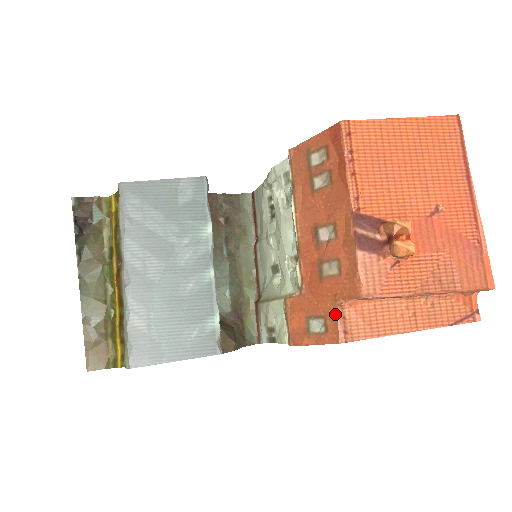
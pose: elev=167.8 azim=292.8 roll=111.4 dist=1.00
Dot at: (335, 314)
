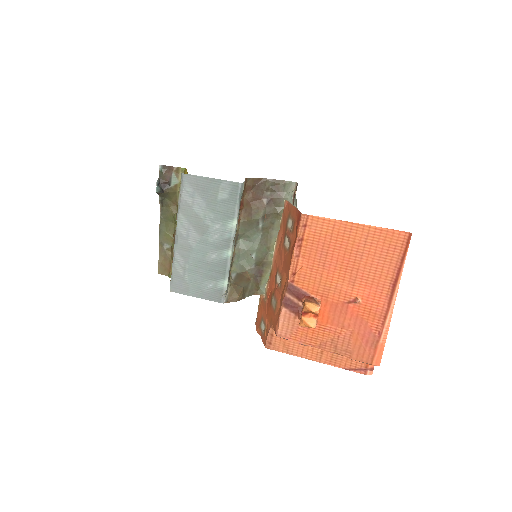
Dot at: (268, 330)
